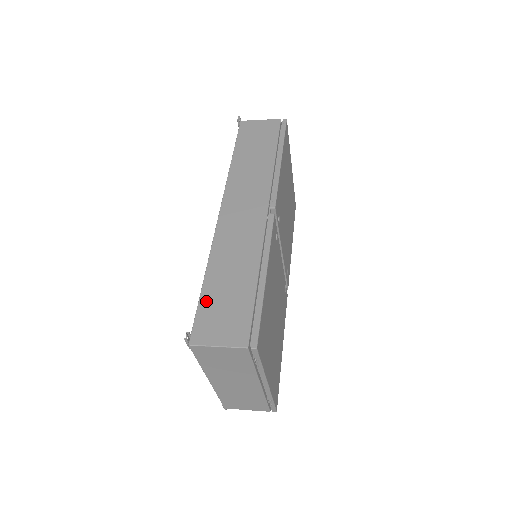
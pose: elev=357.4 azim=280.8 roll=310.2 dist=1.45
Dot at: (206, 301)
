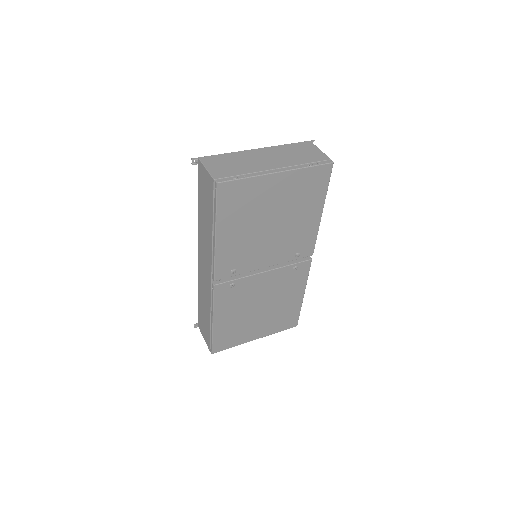
Dot at: (200, 312)
